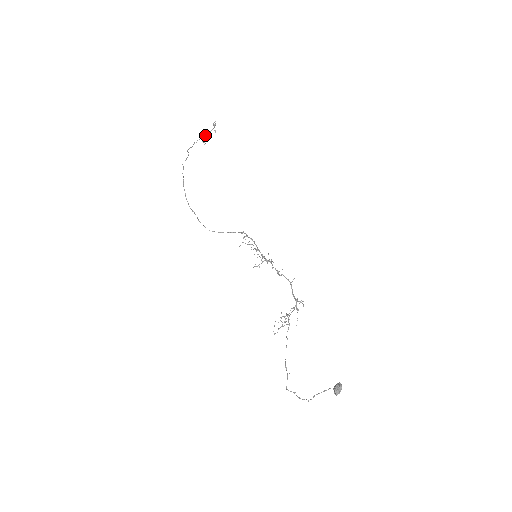
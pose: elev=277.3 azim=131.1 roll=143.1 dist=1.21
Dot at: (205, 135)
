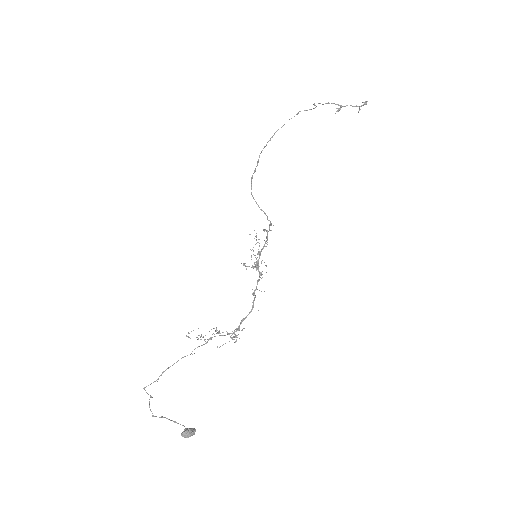
Dot at: (346, 105)
